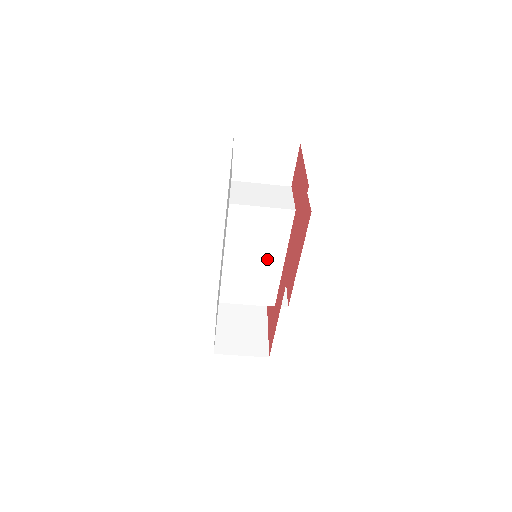
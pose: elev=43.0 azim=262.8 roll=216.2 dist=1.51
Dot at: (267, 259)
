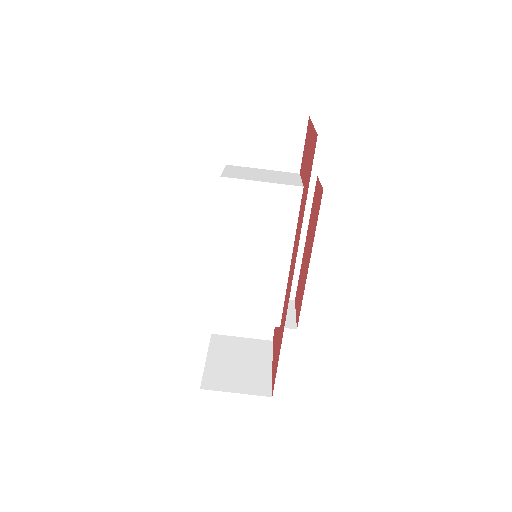
Dot at: (269, 257)
